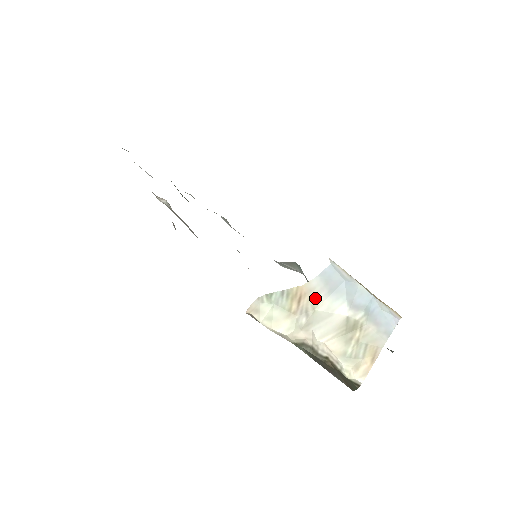
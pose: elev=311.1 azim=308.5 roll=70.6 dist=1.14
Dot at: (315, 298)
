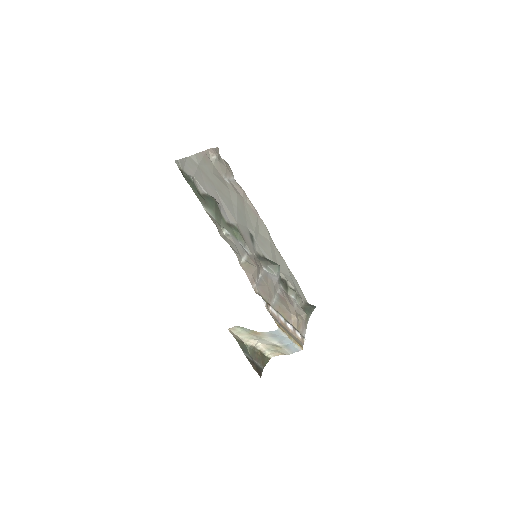
Dot at: (264, 336)
